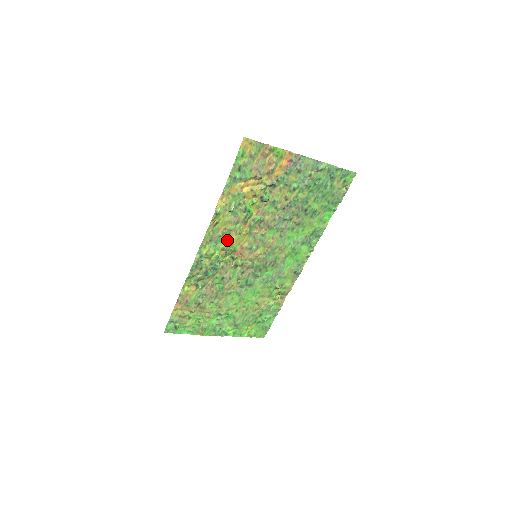
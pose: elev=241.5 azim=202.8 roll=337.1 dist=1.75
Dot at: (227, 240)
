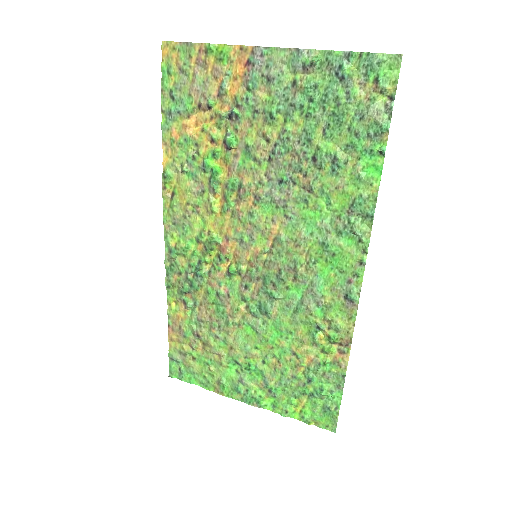
Dot at: (200, 224)
